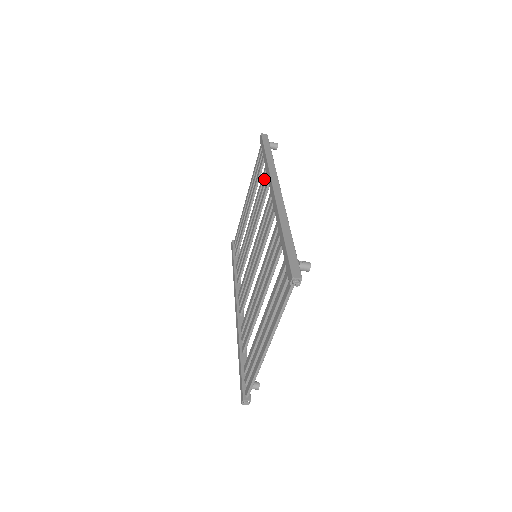
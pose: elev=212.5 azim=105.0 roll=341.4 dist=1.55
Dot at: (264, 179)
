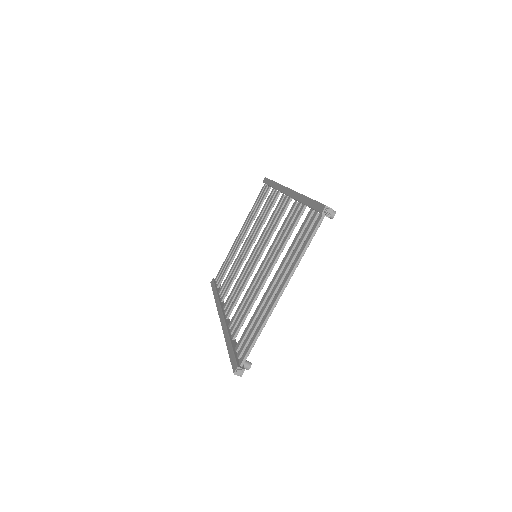
Dot at: (270, 199)
